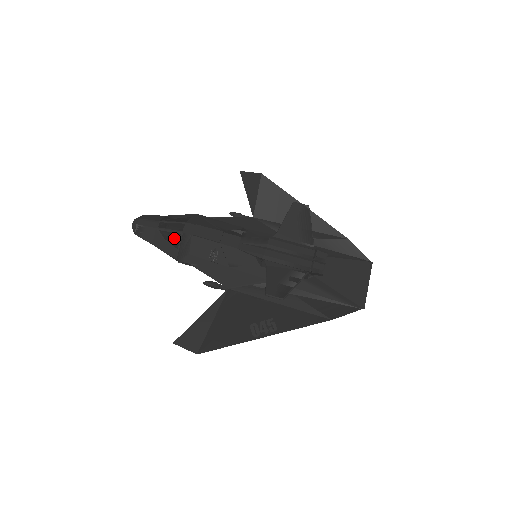
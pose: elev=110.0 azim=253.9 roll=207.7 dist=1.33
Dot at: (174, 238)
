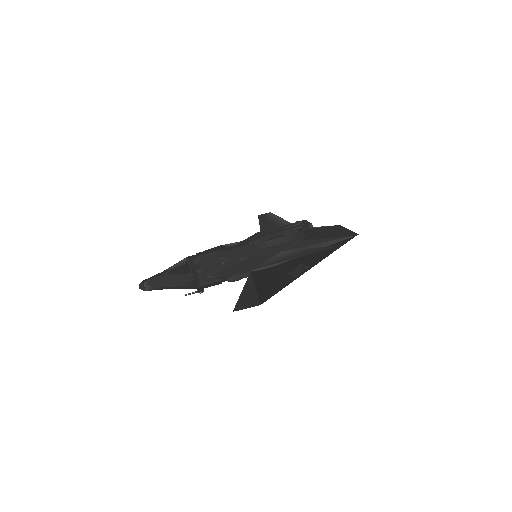
Dot at: (183, 268)
